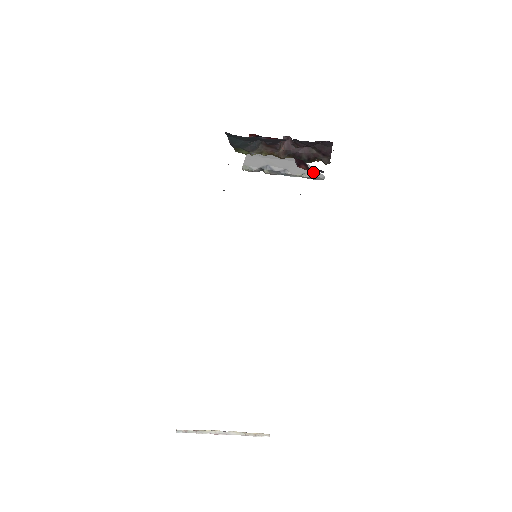
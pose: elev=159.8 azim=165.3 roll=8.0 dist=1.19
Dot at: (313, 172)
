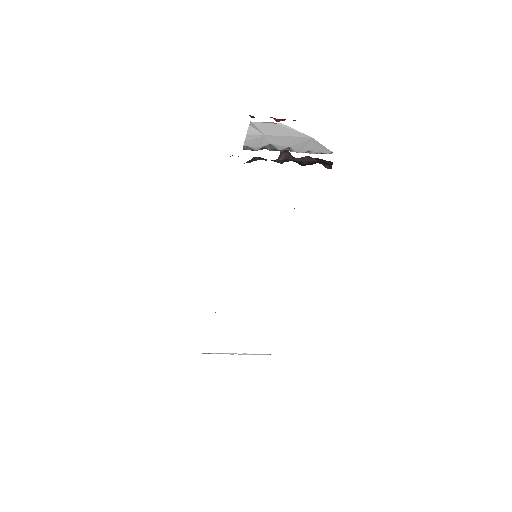
Dot at: (319, 148)
